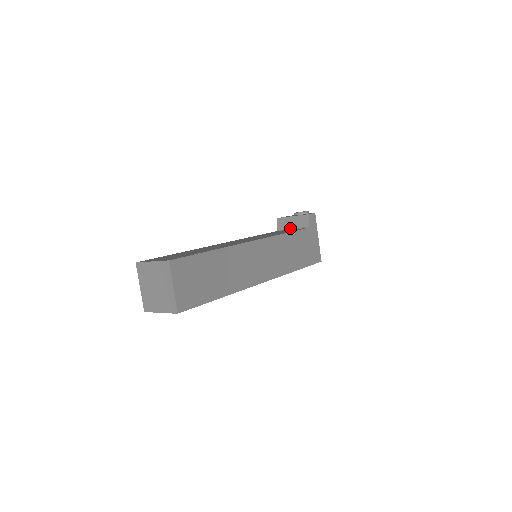
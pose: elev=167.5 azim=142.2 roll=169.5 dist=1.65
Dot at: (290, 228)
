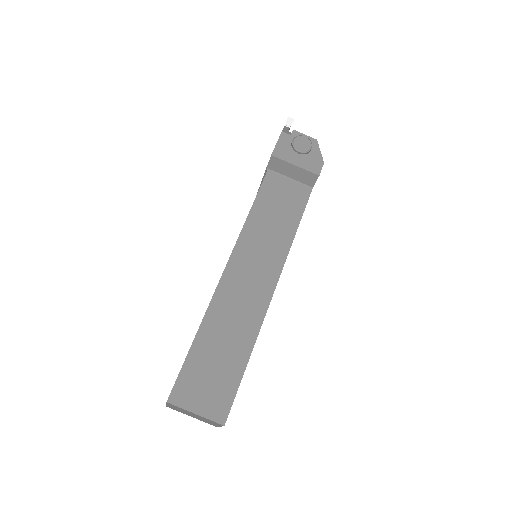
Dot at: (287, 176)
